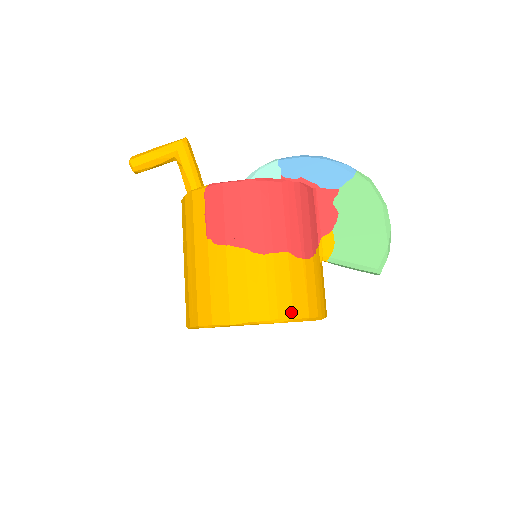
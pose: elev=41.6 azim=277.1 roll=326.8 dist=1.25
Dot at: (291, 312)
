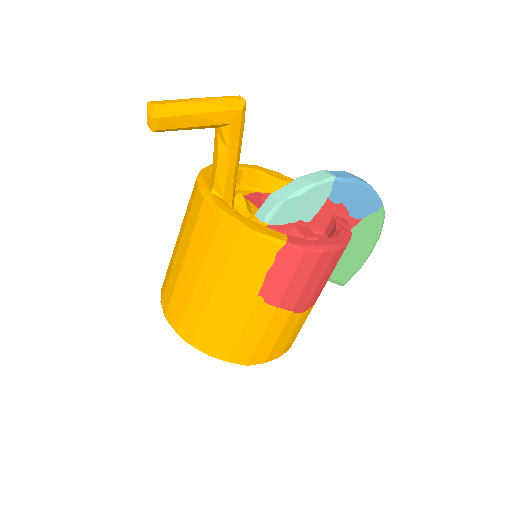
Dot at: (291, 345)
